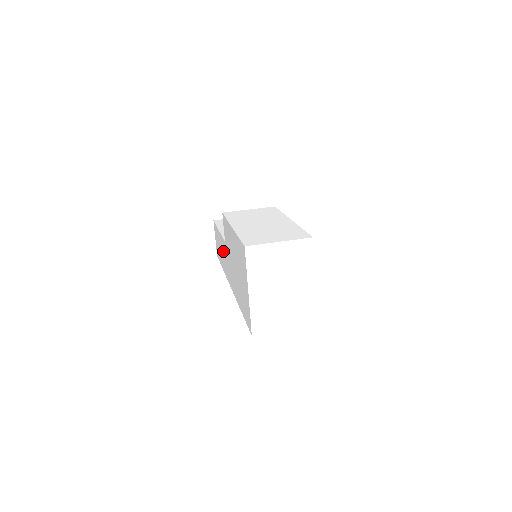
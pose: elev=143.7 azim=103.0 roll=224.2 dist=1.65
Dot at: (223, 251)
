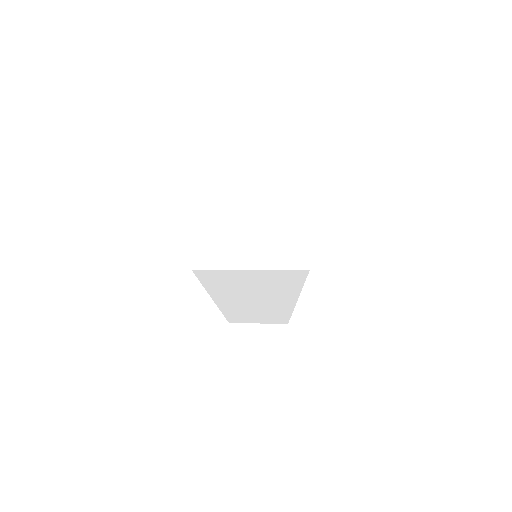
Dot at: occluded
